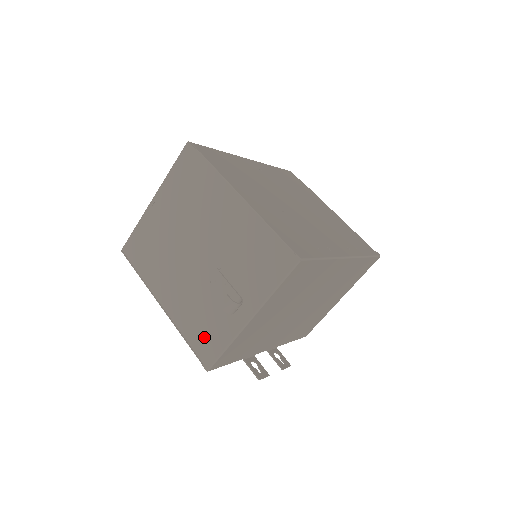
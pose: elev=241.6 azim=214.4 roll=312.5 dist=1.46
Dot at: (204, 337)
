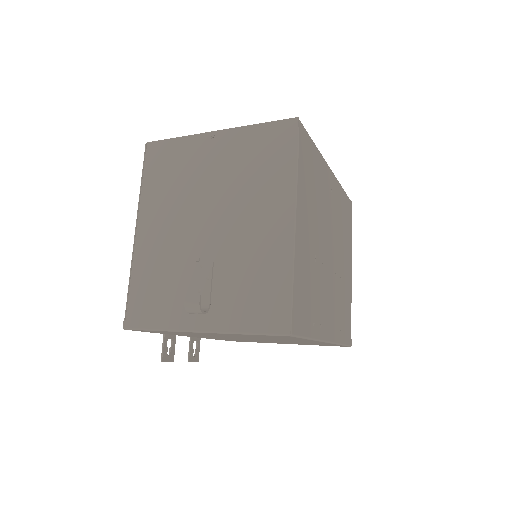
Dot at: (147, 299)
